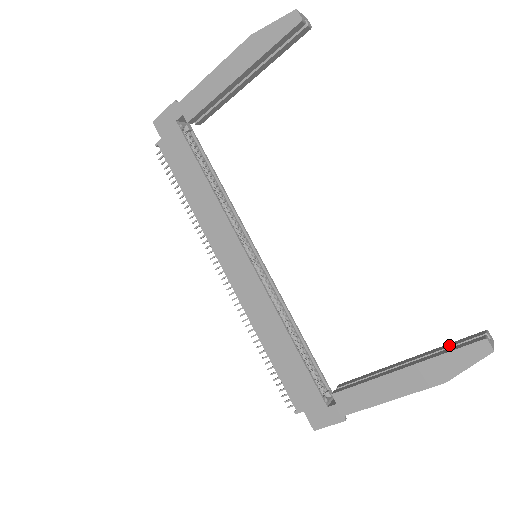
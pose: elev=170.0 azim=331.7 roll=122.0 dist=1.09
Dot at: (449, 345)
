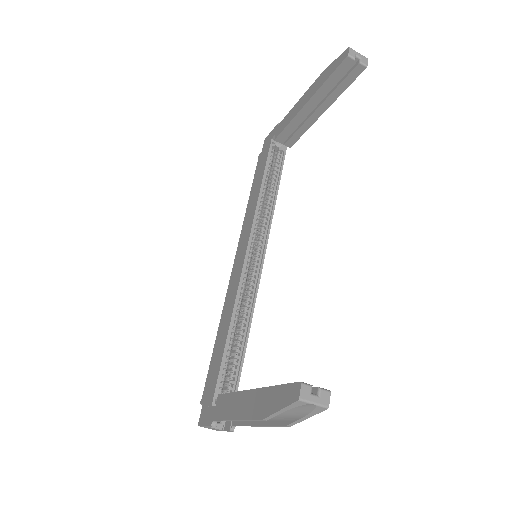
Dot at: occluded
